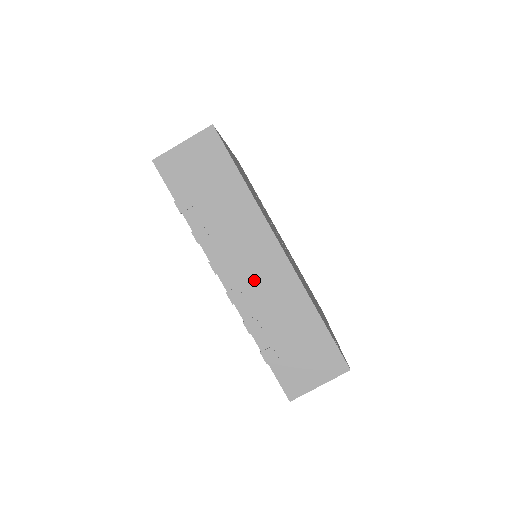
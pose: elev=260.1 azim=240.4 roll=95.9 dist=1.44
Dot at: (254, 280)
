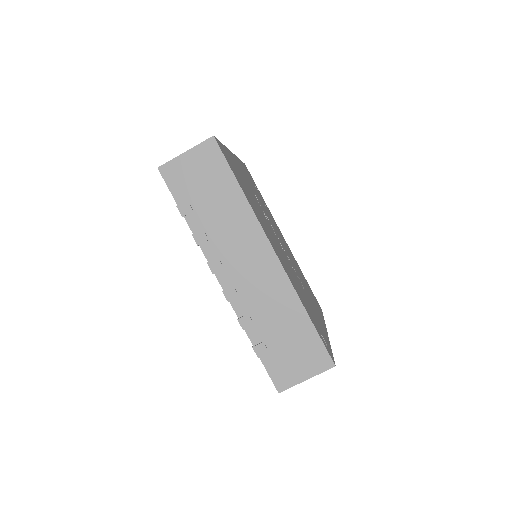
Dot at: (248, 280)
